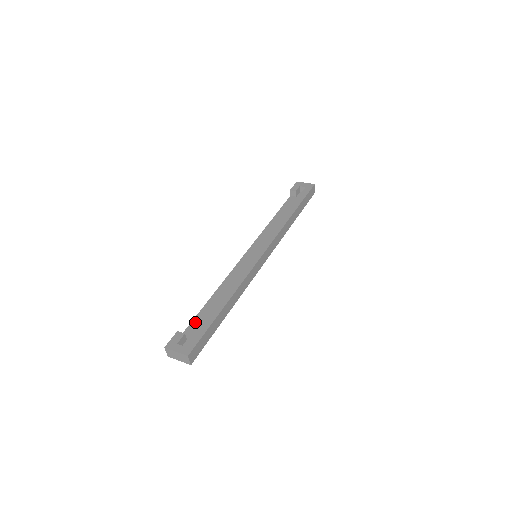
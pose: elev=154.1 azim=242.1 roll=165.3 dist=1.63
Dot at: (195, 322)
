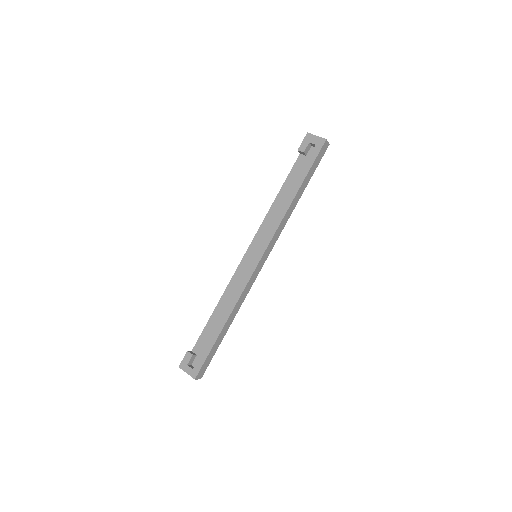
Dot at: (203, 336)
